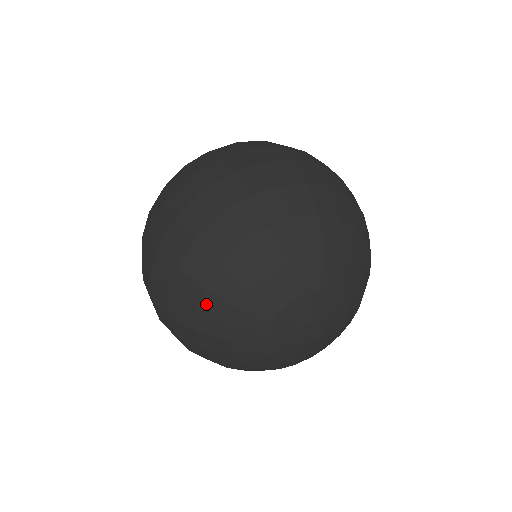
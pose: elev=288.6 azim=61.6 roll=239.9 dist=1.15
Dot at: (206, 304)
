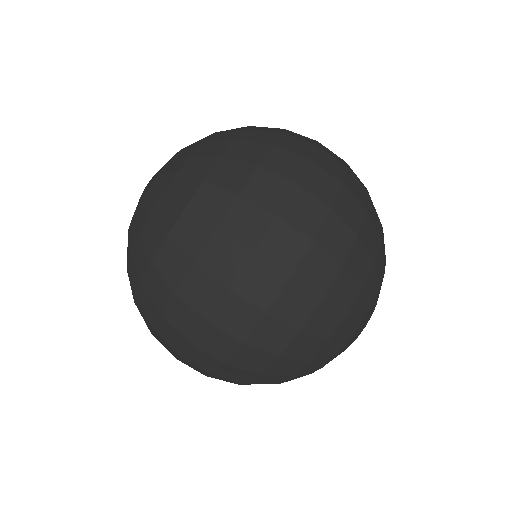
Dot at: occluded
